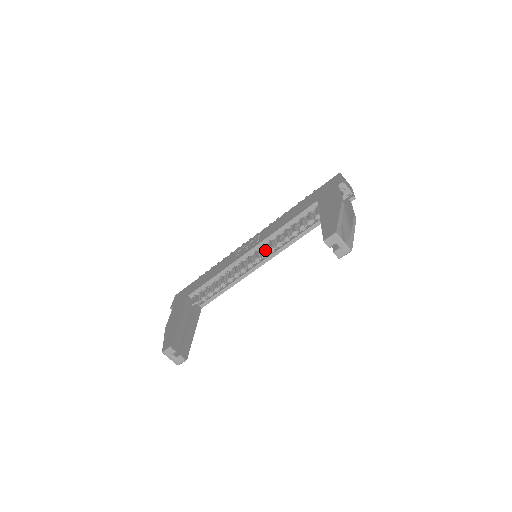
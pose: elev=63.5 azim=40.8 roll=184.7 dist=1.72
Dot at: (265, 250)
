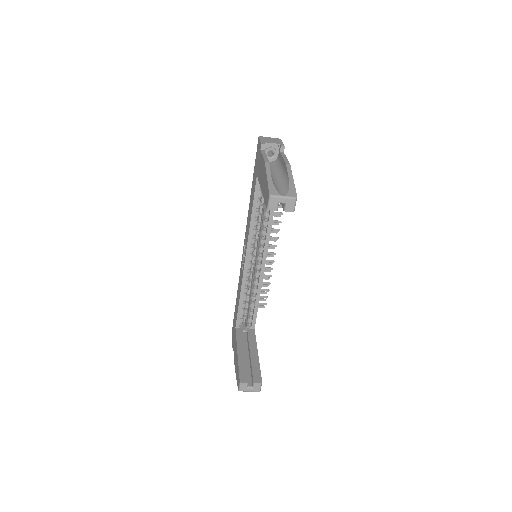
Dot at: (258, 246)
